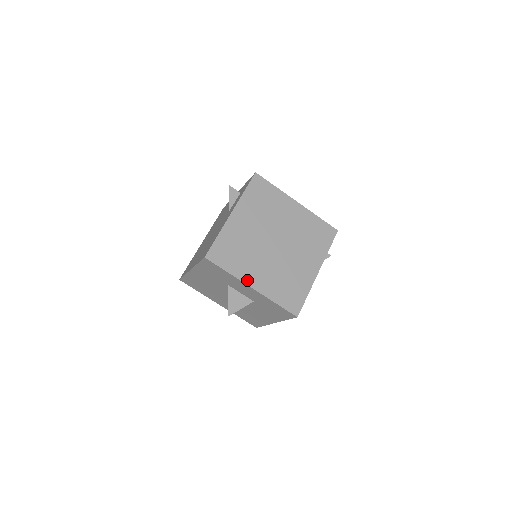
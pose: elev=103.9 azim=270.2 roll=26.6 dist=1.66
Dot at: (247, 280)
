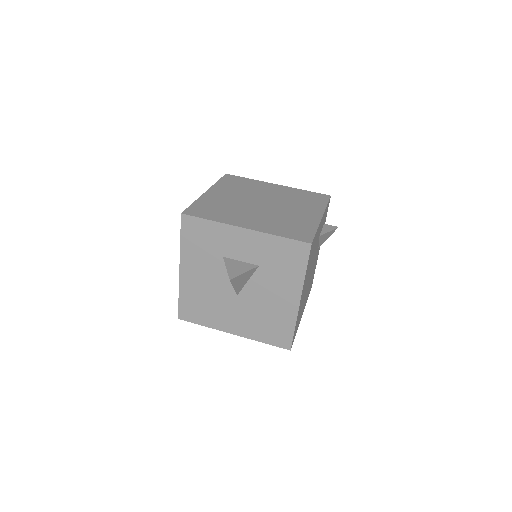
Dot at: (236, 224)
